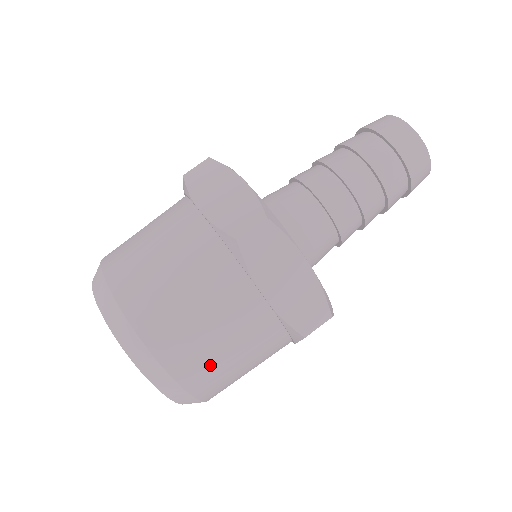
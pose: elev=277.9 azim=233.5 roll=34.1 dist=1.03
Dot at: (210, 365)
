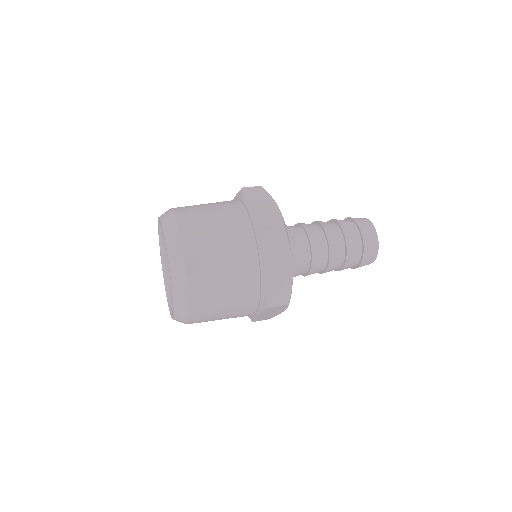
Dot at: (210, 294)
